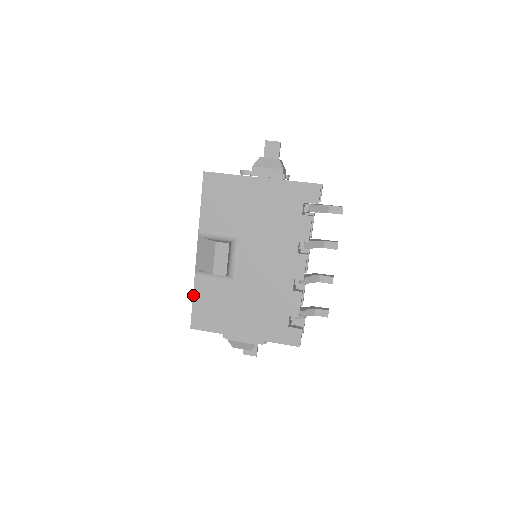
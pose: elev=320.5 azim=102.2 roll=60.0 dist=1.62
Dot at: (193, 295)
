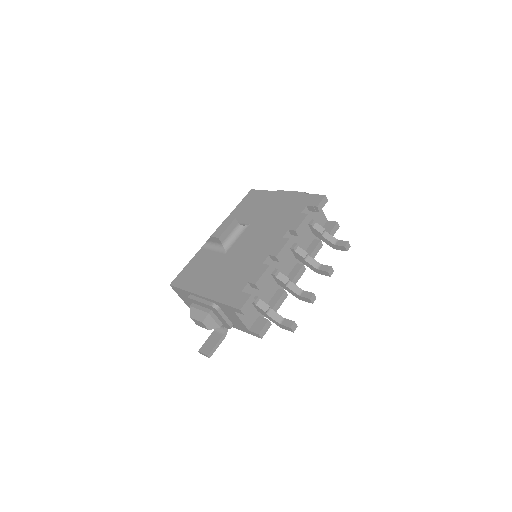
Dot at: (190, 261)
